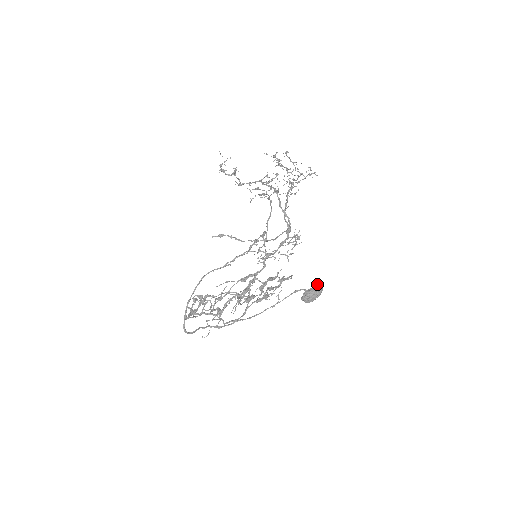
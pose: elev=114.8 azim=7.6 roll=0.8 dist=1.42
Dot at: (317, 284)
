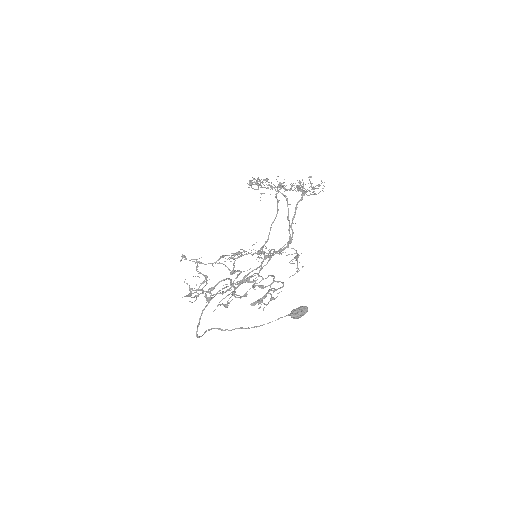
Dot at: (305, 306)
